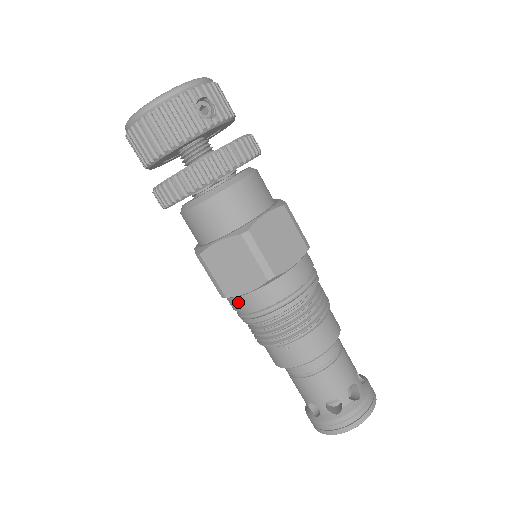
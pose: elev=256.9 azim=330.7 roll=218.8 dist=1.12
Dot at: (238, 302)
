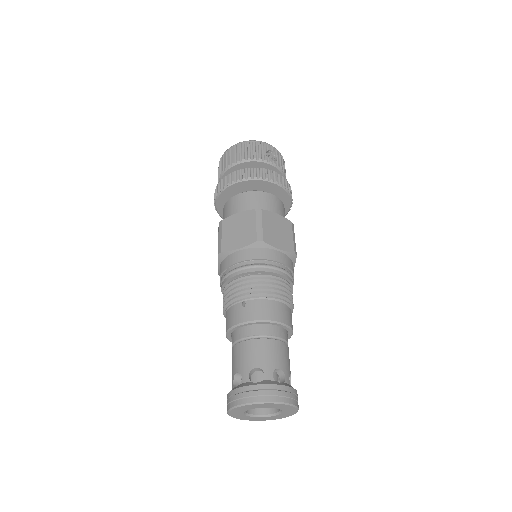
Dot at: (228, 260)
